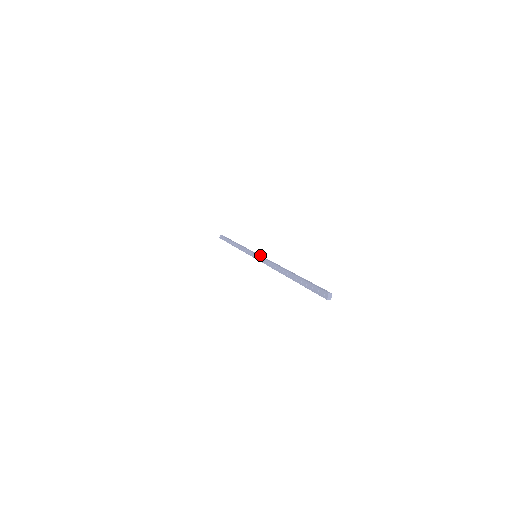
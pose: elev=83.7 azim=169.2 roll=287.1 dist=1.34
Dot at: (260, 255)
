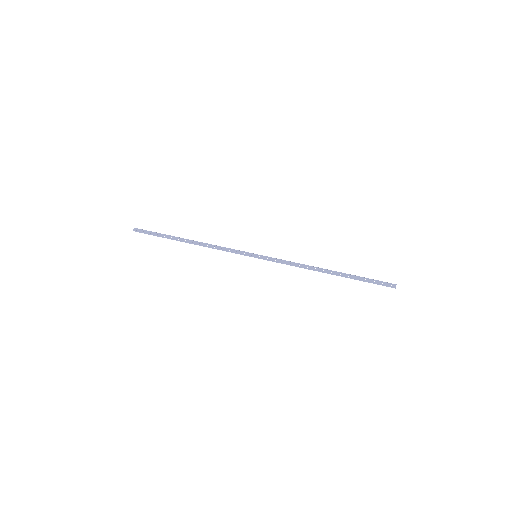
Dot at: (264, 256)
